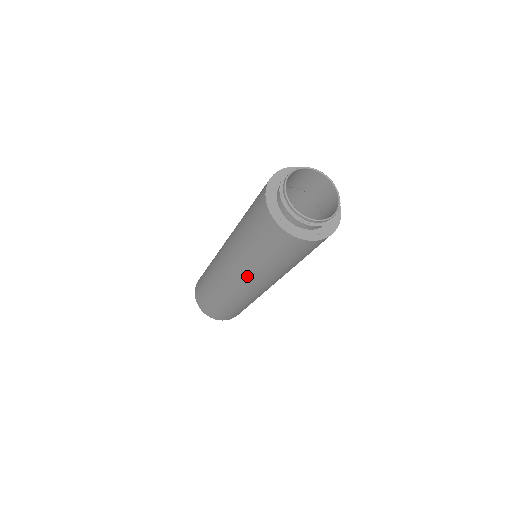
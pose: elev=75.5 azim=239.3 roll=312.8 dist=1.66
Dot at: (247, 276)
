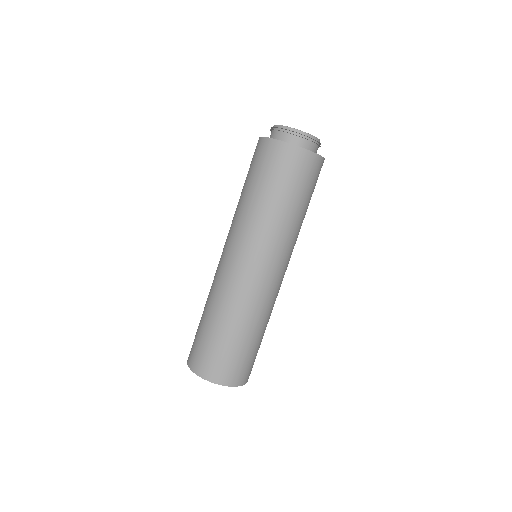
Dot at: (257, 244)
